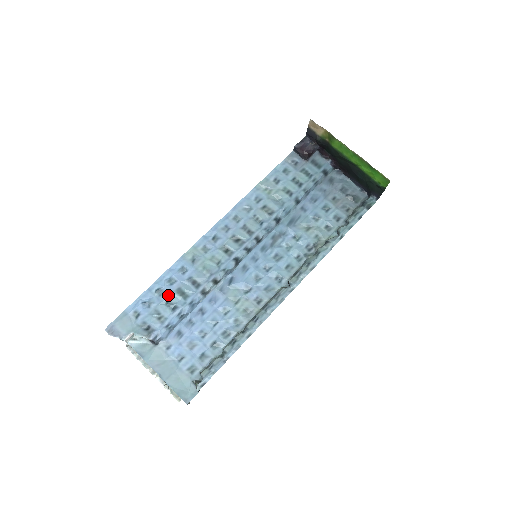
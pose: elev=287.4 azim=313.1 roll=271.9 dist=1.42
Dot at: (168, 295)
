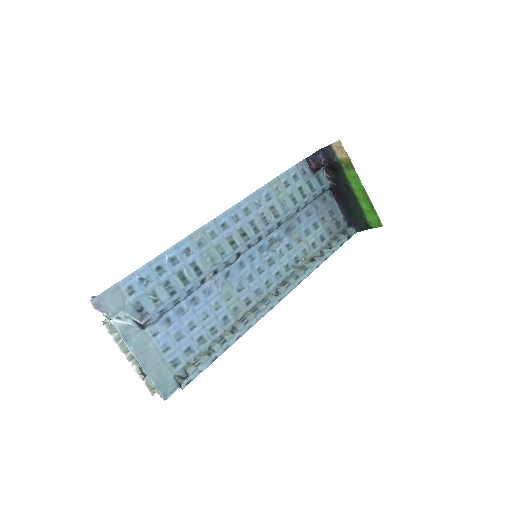
Dot at: (168, 276)
